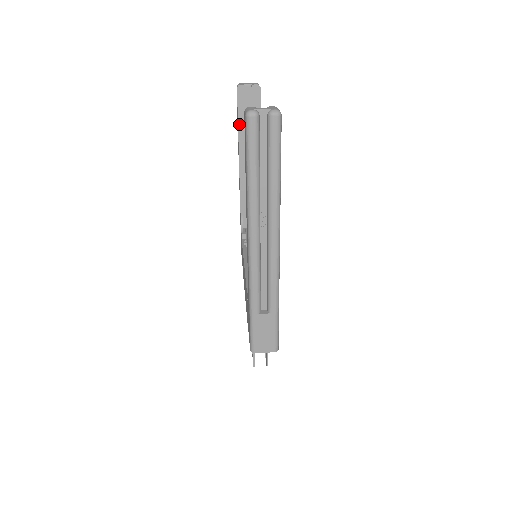
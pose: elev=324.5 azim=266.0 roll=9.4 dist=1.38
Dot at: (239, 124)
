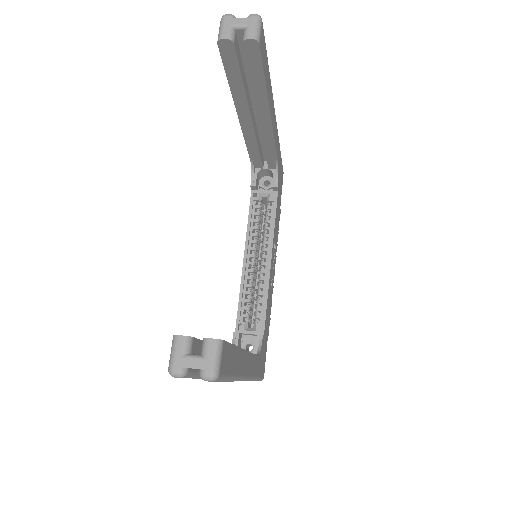
Dot at: (230, 83)
